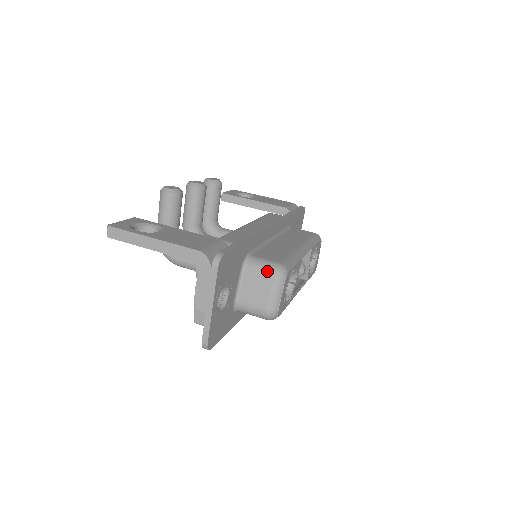
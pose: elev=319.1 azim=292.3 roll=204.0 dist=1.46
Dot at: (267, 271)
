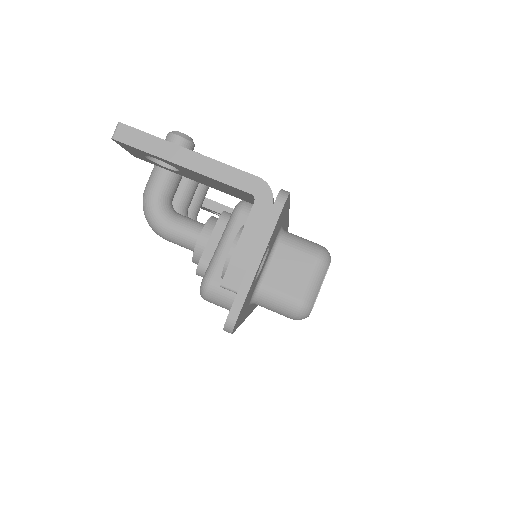
Dot at: (309, 249)
